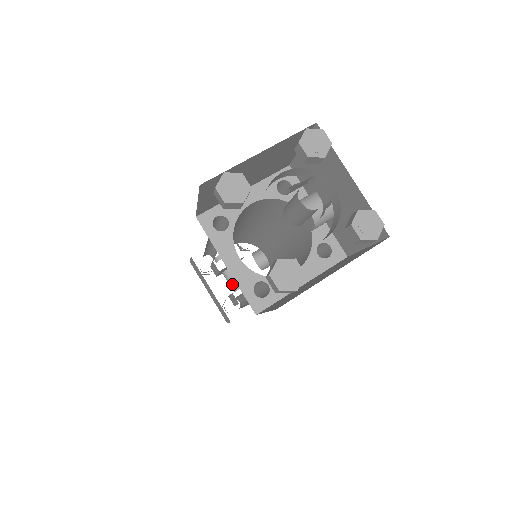
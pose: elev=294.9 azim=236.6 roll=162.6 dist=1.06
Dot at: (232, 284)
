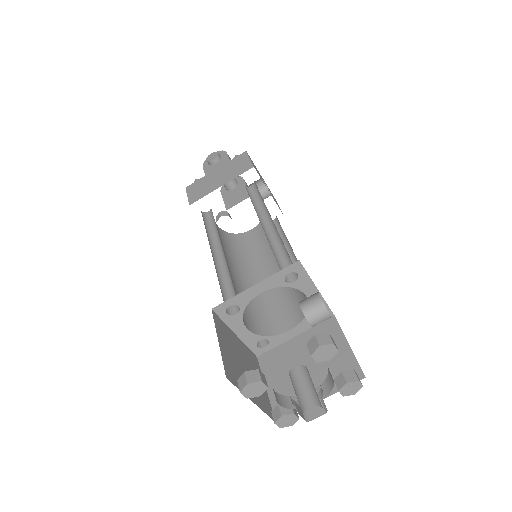
Dot at: (224, 185)
